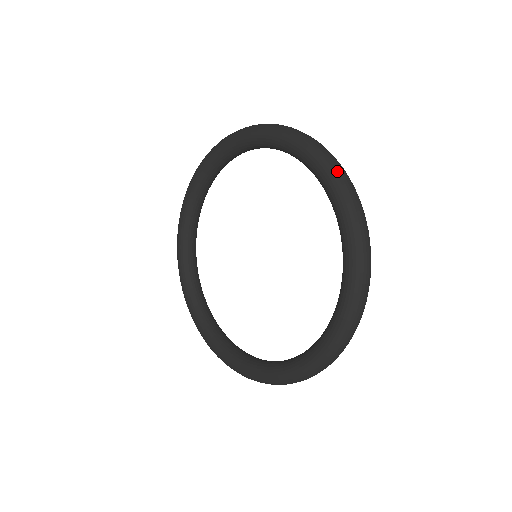
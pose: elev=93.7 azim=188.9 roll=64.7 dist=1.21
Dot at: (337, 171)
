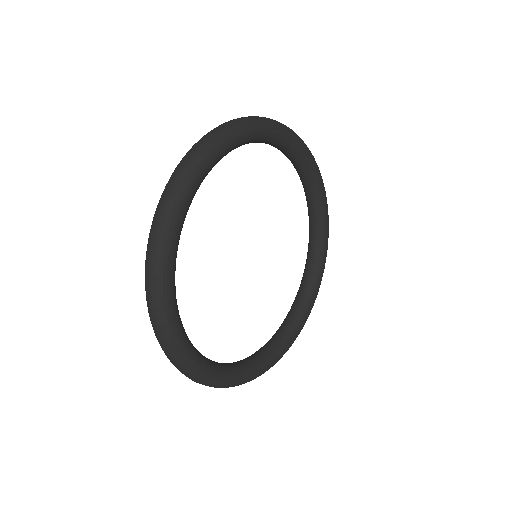
Dot at: occluded
